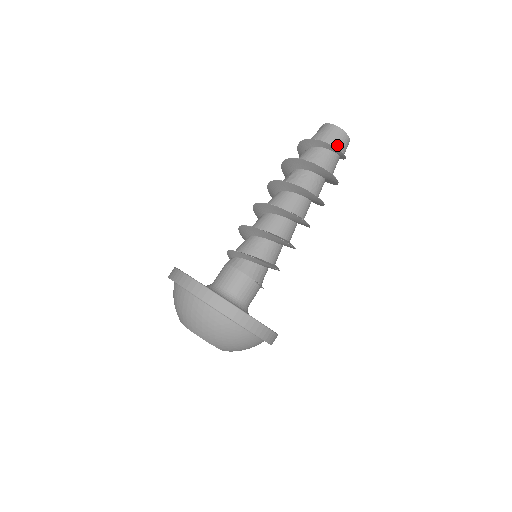
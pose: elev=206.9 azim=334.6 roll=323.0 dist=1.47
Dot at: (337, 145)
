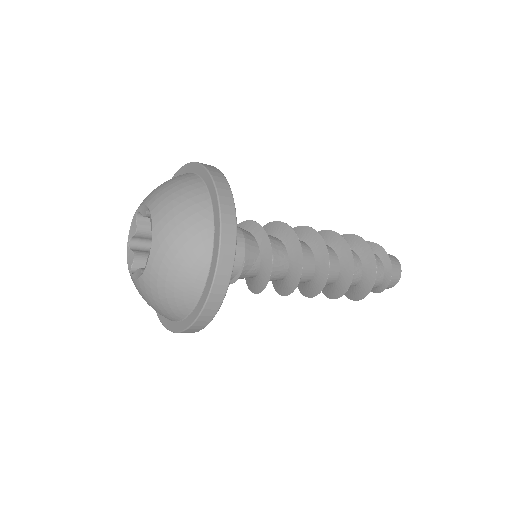
Dot at: occluded
